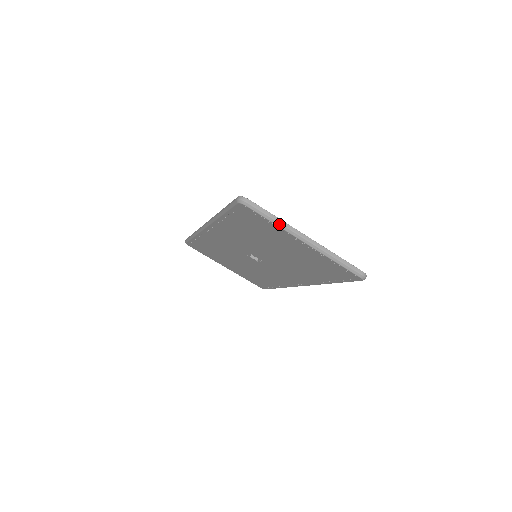
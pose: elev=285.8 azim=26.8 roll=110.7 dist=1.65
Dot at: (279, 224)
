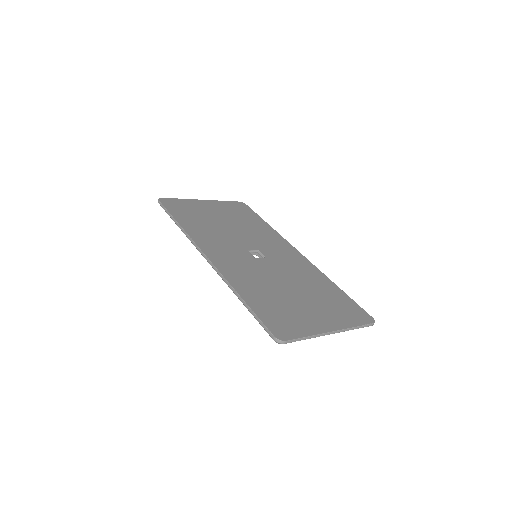
Dot at: occluded
